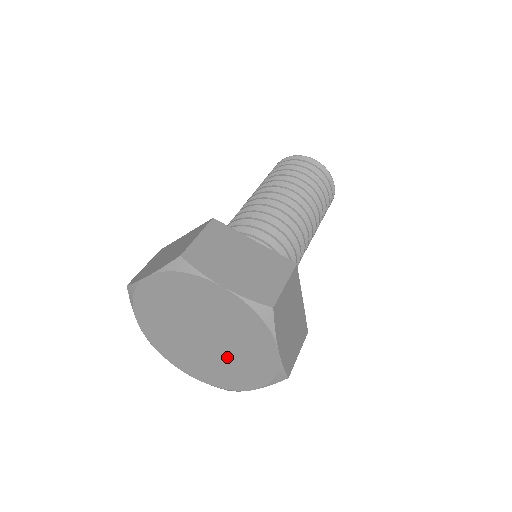
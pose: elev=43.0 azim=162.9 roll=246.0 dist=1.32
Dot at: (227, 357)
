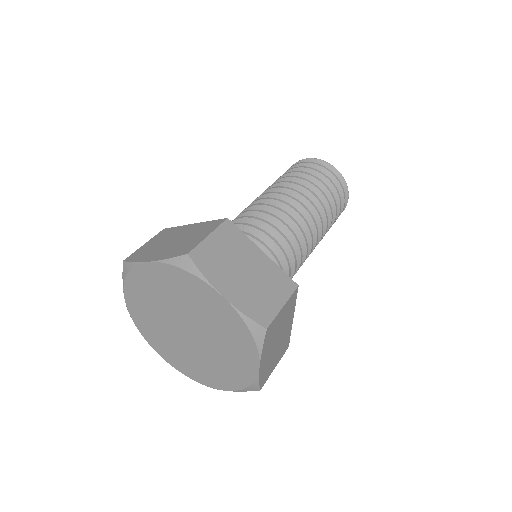
Dot at: (206, 356)
